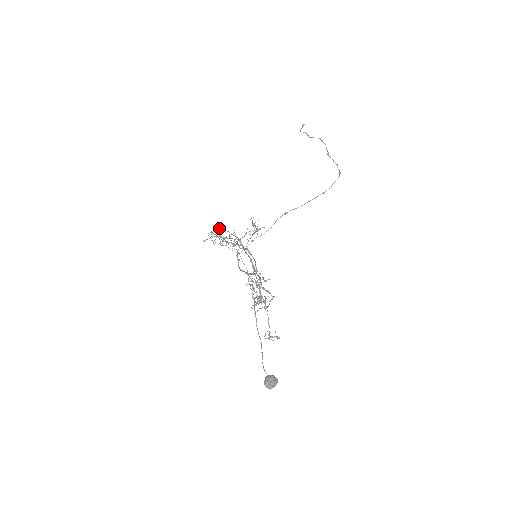
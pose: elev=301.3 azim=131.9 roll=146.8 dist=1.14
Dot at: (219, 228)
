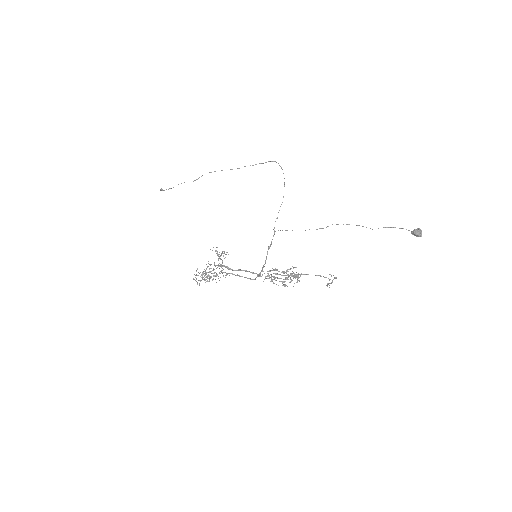
Dot at: (197, 269)
